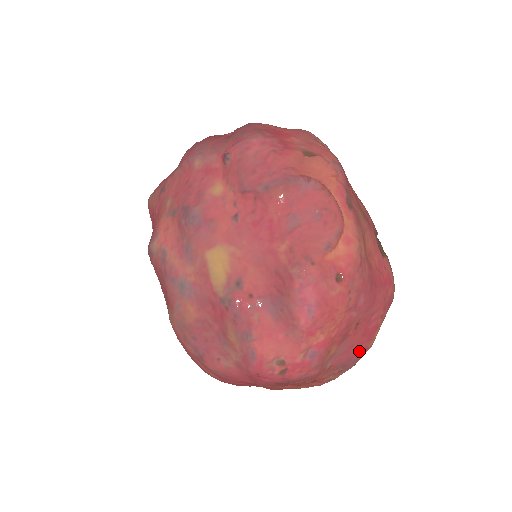
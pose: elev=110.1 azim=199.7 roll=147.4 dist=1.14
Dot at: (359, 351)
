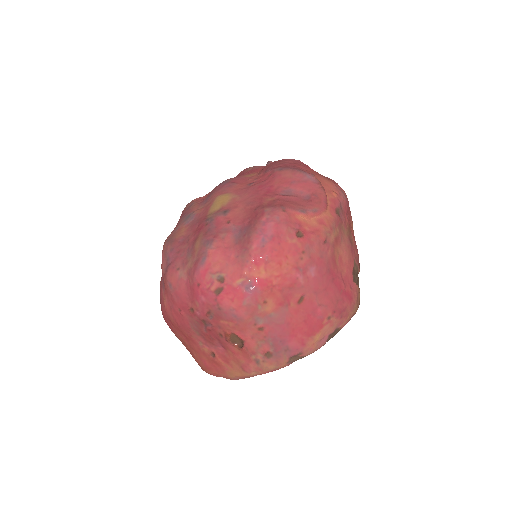
Dot at: (295, 340)
